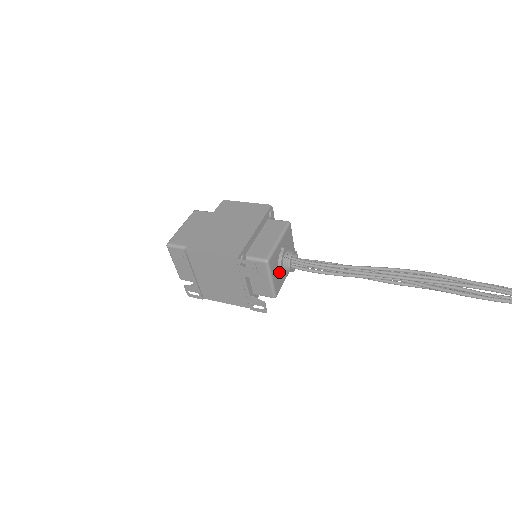
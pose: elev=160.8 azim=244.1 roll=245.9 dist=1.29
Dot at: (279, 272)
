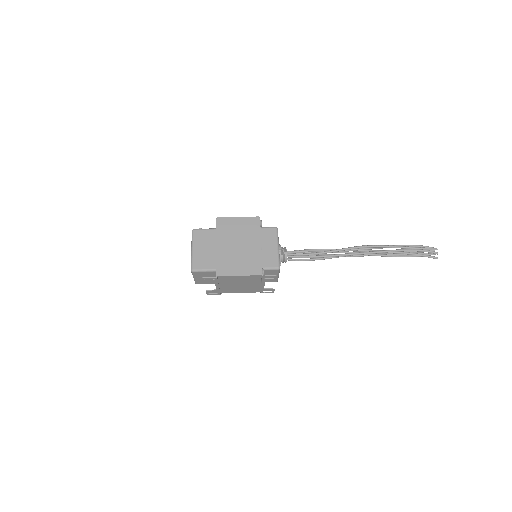
Dot at: occluded
